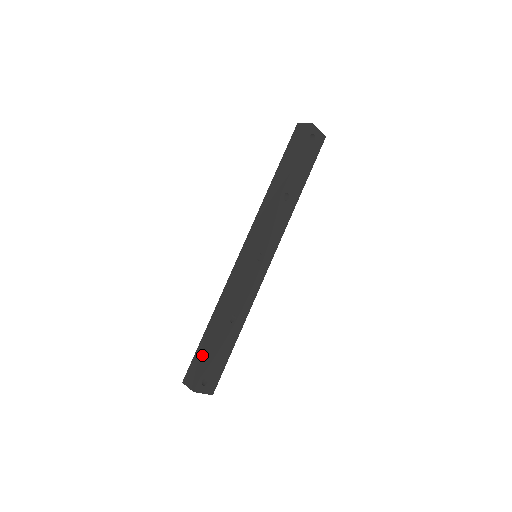
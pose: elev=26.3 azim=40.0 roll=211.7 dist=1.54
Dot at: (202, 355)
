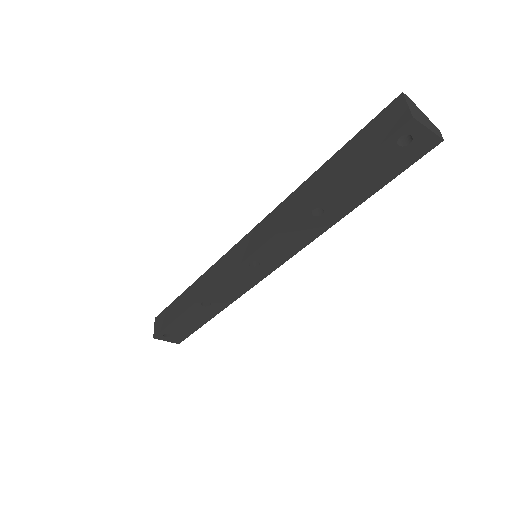
Dot at: (171, 313)
